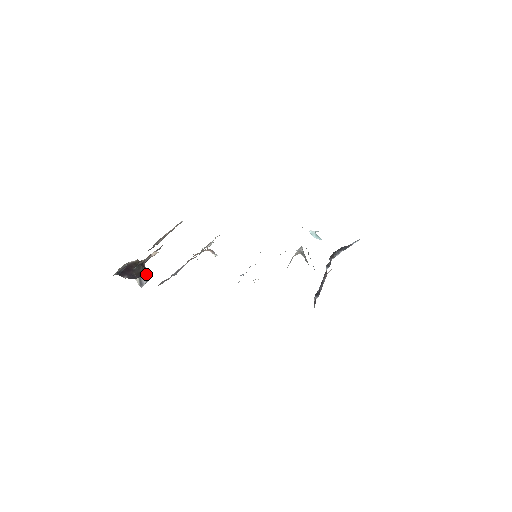
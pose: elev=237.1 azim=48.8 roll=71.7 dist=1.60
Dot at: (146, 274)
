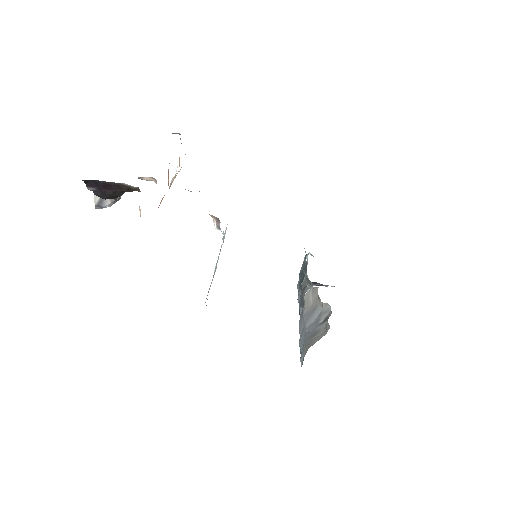
Dot at: occluded
